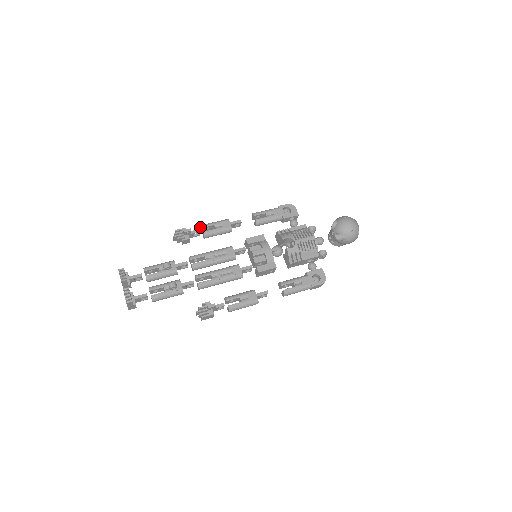
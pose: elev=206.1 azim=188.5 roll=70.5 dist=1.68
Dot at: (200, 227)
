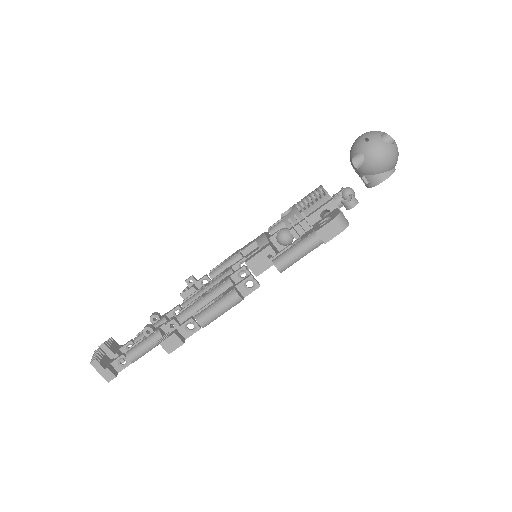
Dot at: occluded
